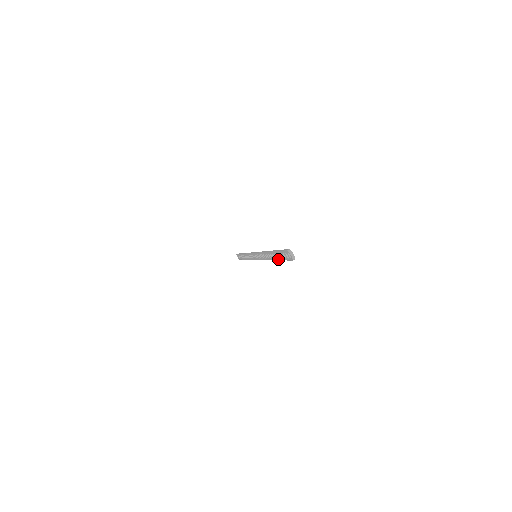
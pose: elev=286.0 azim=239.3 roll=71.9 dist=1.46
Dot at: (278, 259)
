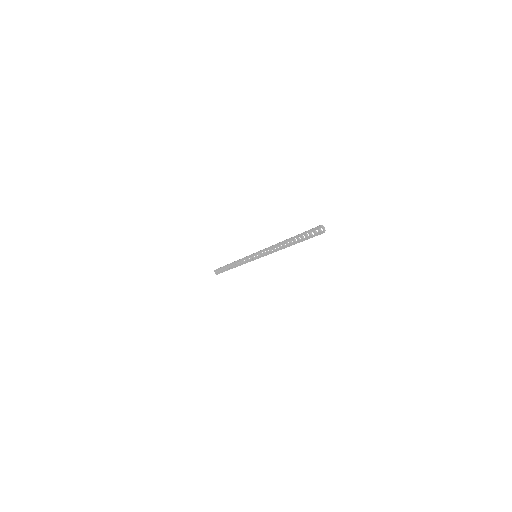
Dot at: (299, 242)
